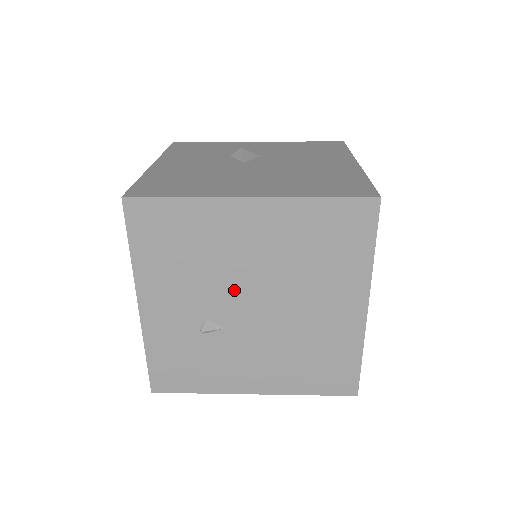
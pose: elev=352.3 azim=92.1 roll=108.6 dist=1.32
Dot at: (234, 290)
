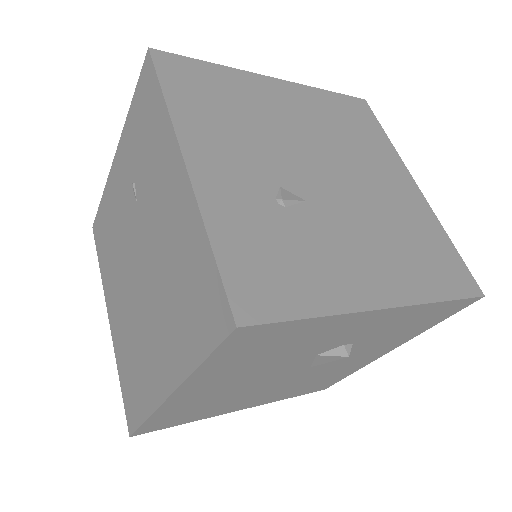
Dot at: (296, 155)
